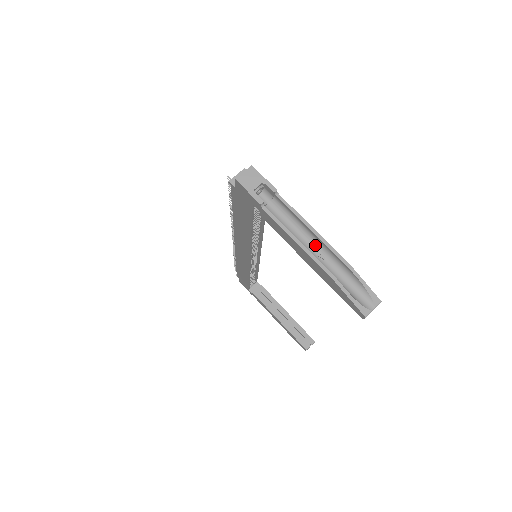
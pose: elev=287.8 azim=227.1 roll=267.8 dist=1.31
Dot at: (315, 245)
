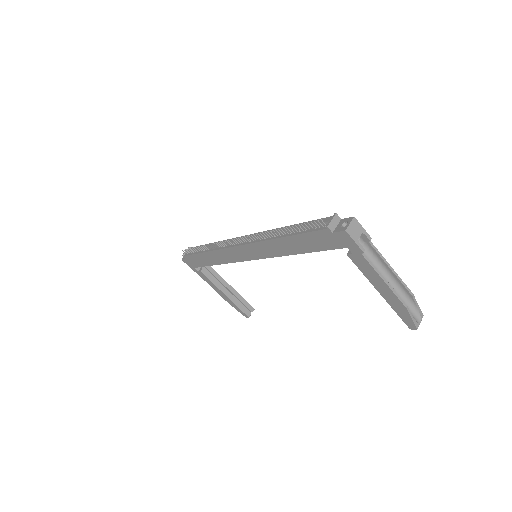
Dot at: (388, 279)
